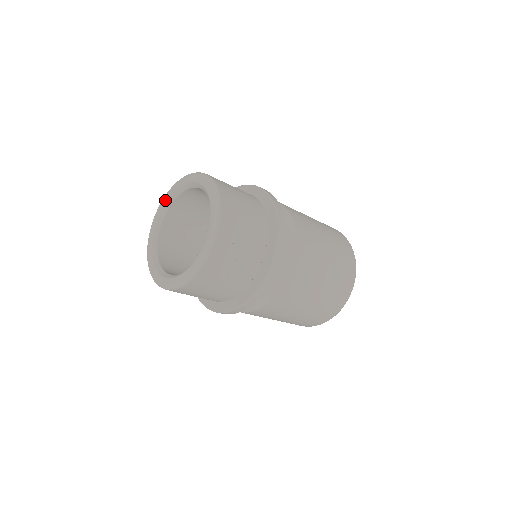
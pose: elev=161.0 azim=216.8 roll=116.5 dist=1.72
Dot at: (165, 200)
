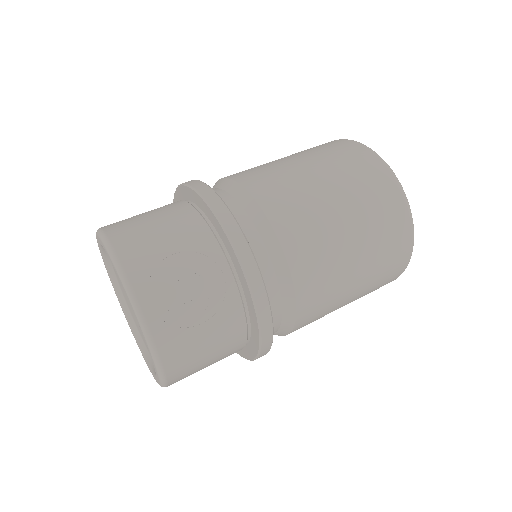
Dot at: occluded
